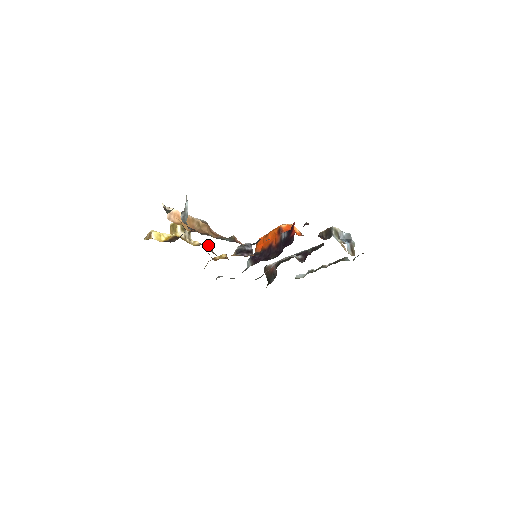
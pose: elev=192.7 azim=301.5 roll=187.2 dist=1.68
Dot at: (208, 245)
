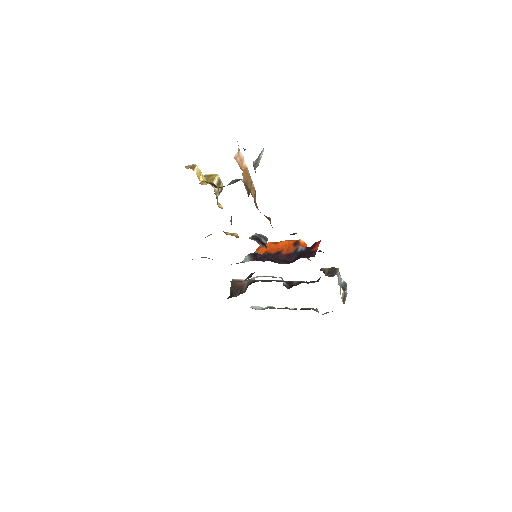
Dot at: occluded
